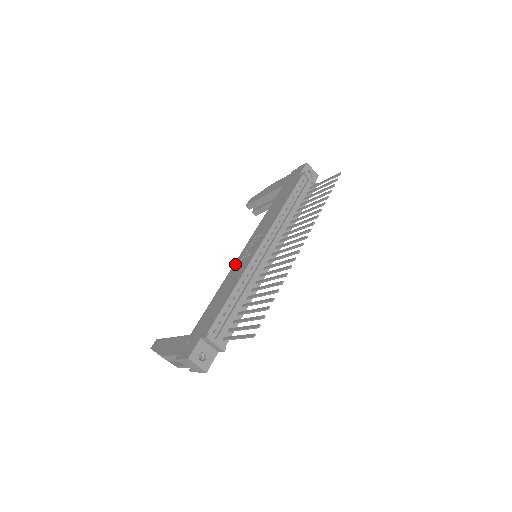
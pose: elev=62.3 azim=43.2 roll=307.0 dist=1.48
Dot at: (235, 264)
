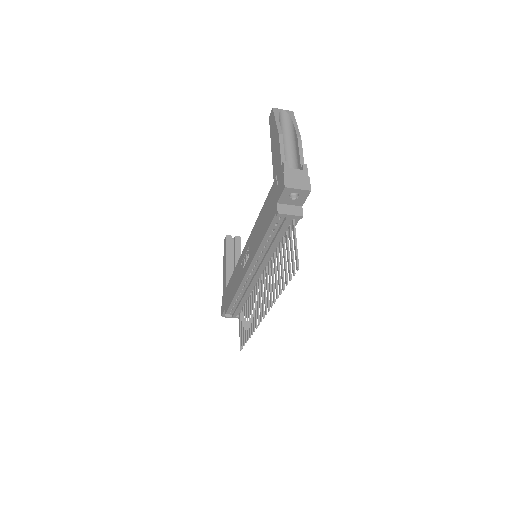
Dot at: (240, 259)
